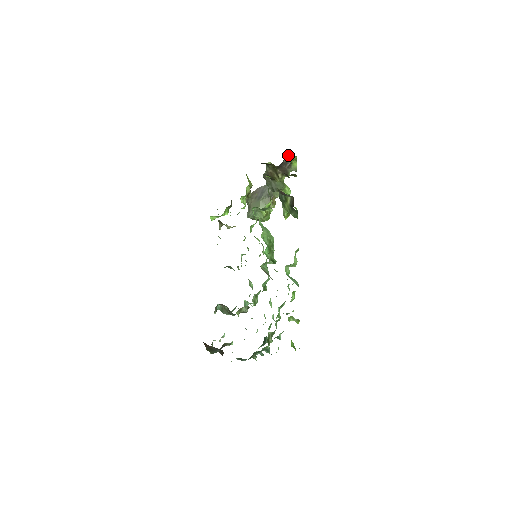
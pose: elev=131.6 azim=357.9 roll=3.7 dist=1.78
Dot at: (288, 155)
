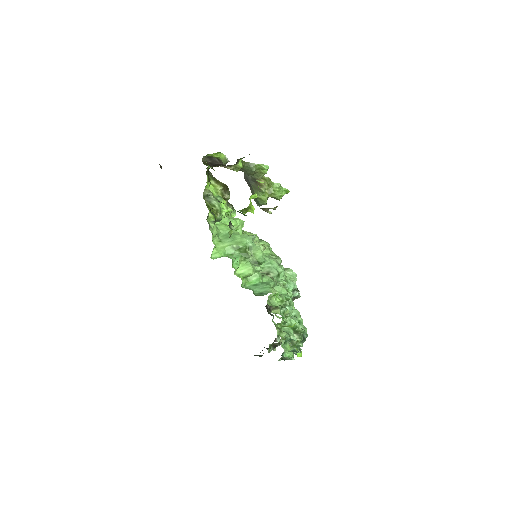
Dot at: (204, 156)
